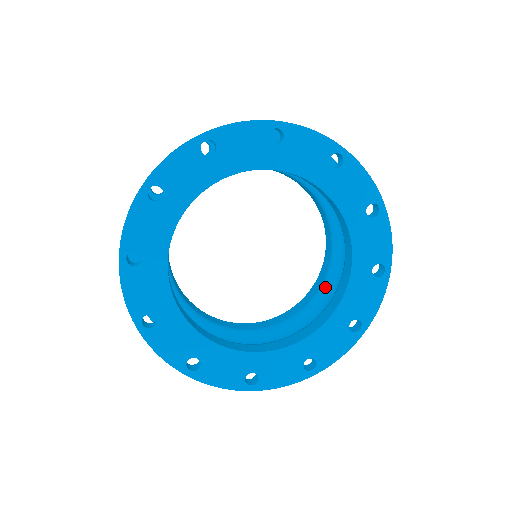
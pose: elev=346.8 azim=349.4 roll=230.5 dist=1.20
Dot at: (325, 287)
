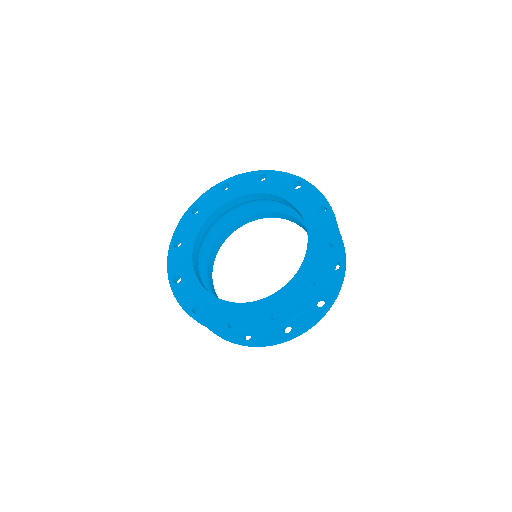
Dot at: occluded
